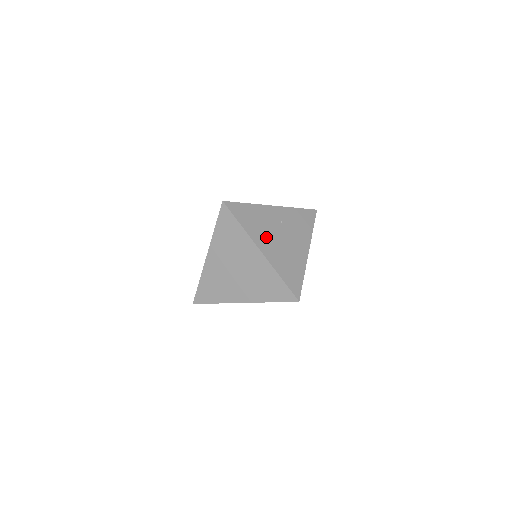
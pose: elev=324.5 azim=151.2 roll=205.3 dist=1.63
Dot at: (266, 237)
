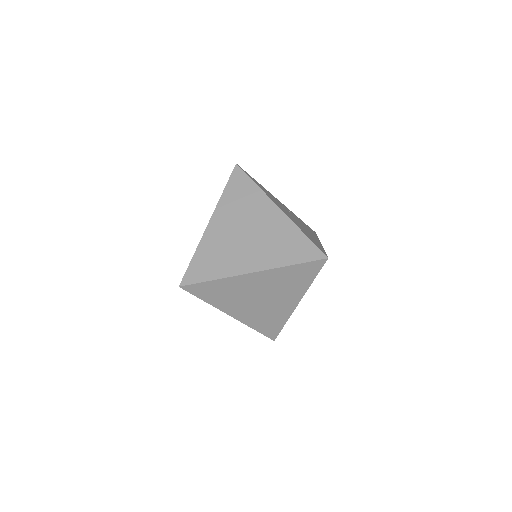
Dot at: (280, 206)
